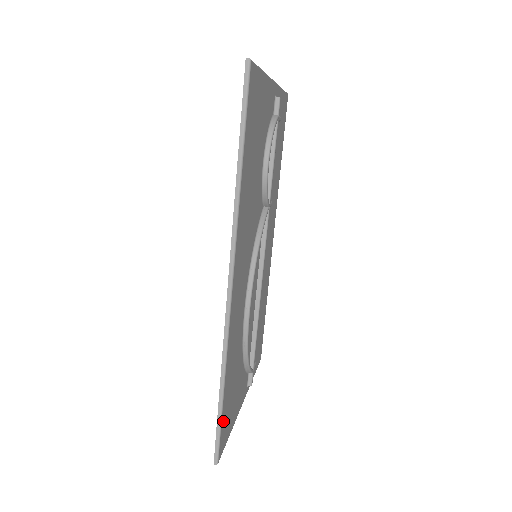
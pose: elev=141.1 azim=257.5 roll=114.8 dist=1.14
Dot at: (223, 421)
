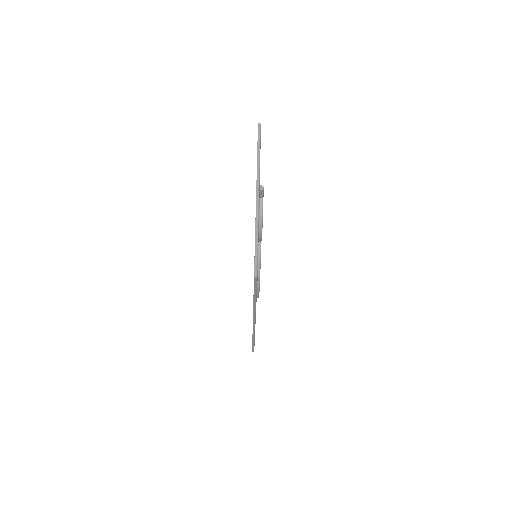
Dot at: occluded
